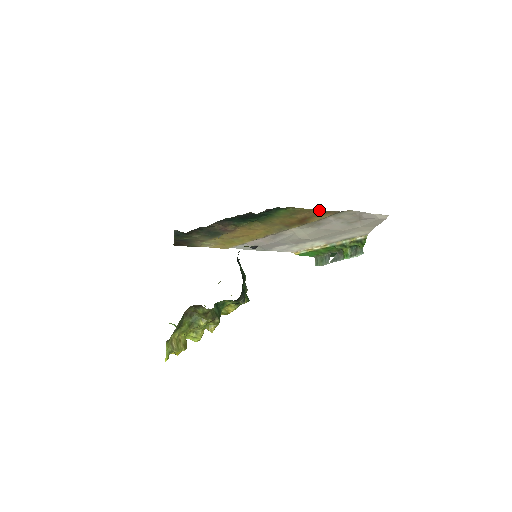
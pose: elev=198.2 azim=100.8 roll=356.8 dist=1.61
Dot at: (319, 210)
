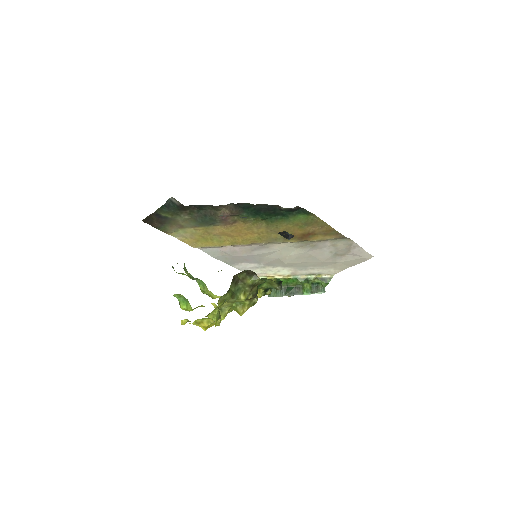
Dot at: (332, 228)
